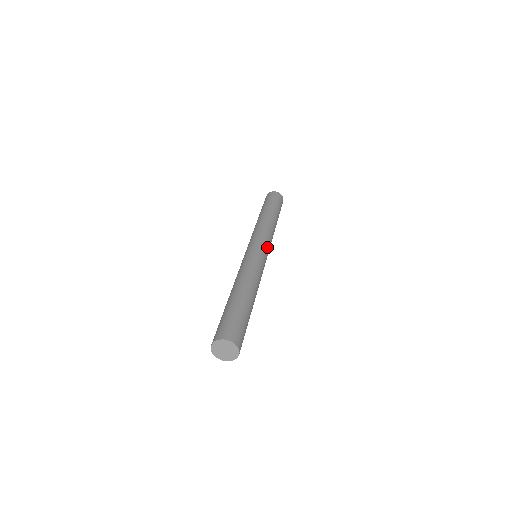
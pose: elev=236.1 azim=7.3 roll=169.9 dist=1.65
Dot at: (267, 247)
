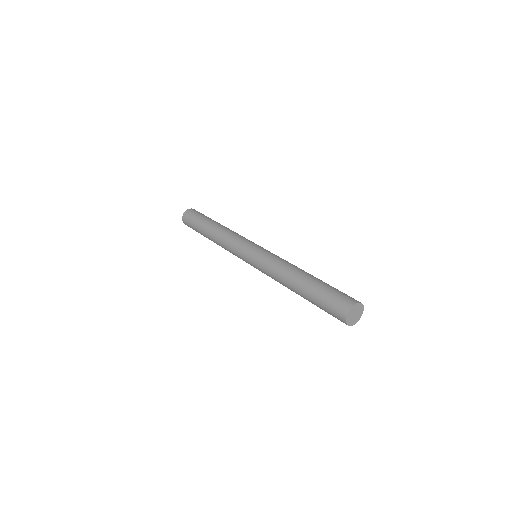
Dot at: occluded
